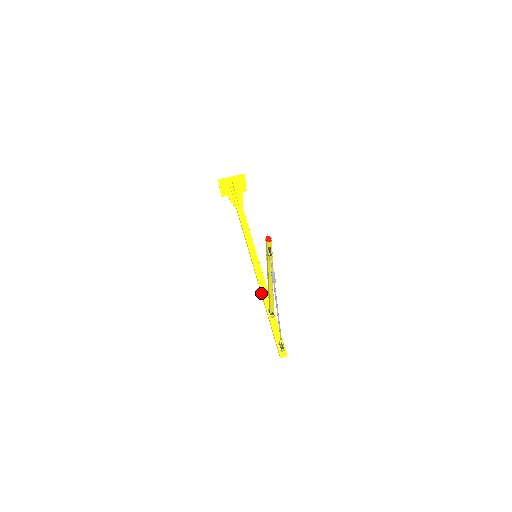
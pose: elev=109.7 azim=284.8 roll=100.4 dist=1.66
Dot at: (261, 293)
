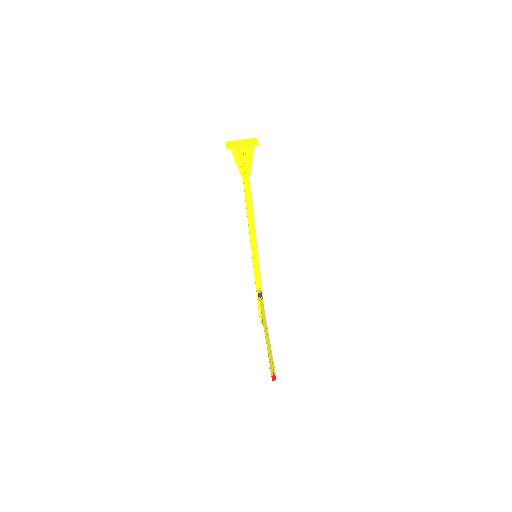
Dot at: (254, 272)
